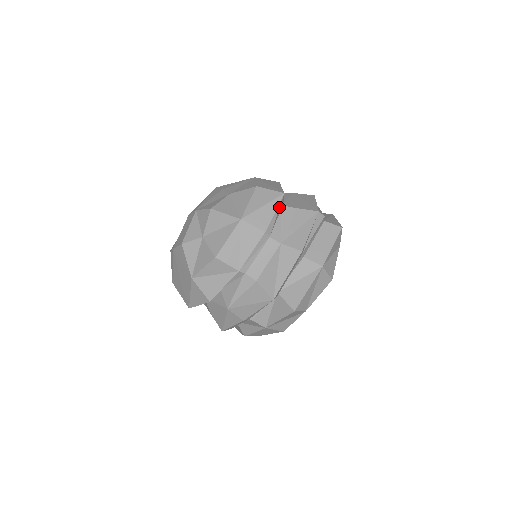
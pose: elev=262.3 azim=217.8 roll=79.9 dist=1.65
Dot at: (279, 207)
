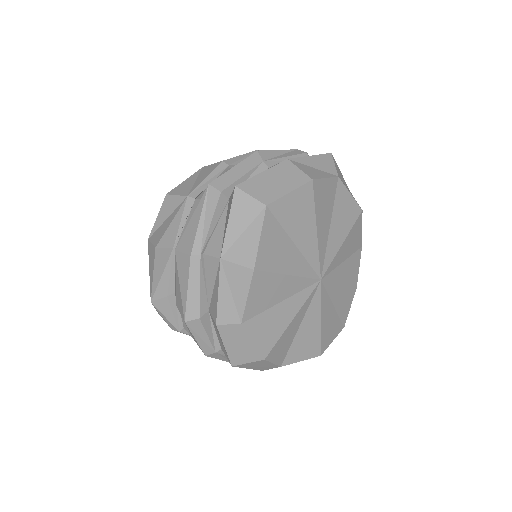
Dot at: (248, 154)
